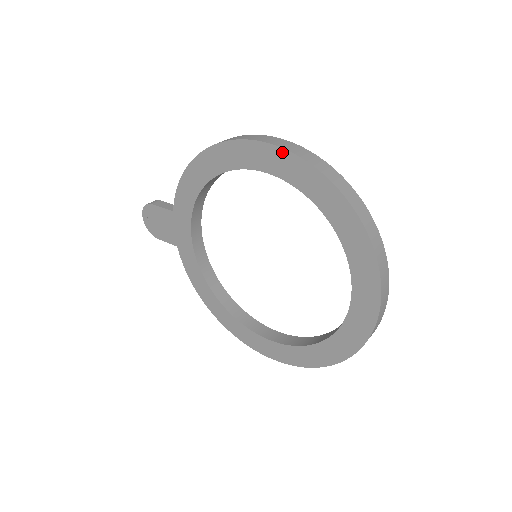
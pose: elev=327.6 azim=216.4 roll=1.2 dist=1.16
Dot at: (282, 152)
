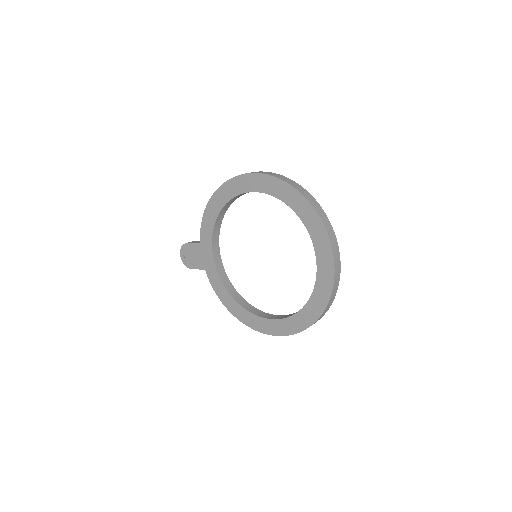
Dot at: (259, 175)
